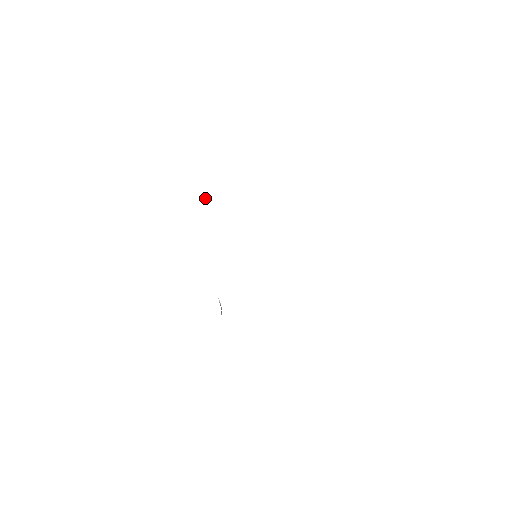
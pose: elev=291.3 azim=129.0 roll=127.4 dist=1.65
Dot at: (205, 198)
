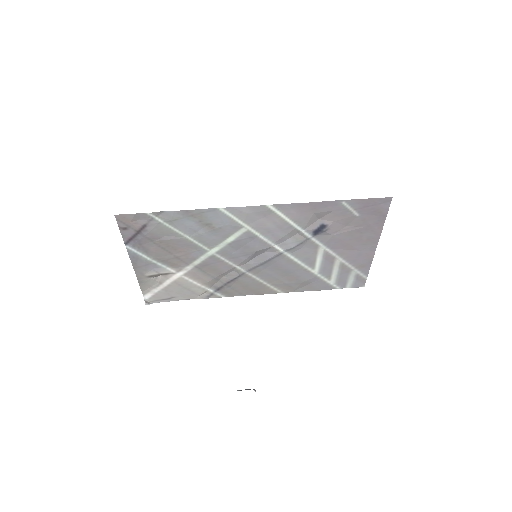
Dot at: (149, 301)
